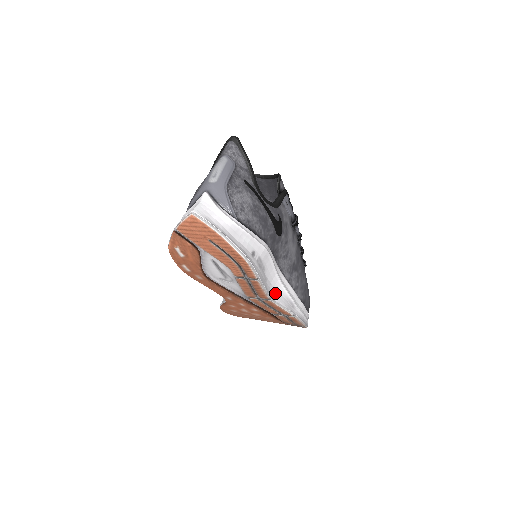
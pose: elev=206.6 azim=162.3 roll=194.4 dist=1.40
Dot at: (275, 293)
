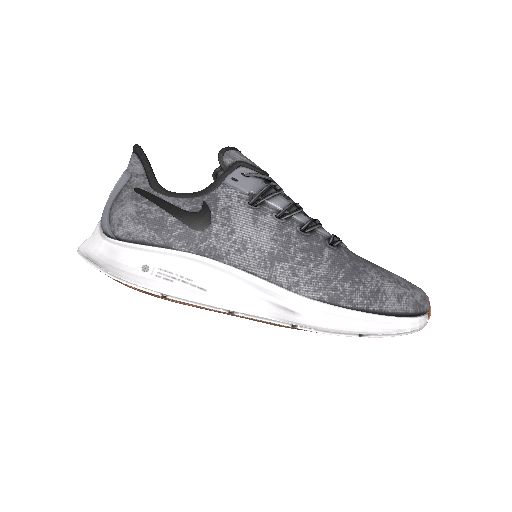
Dot at: (240, 302)
